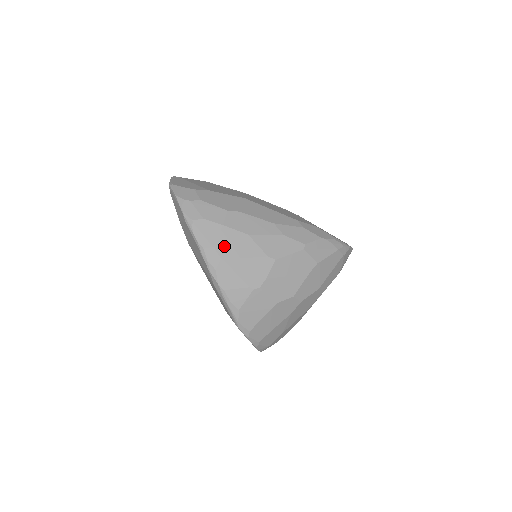
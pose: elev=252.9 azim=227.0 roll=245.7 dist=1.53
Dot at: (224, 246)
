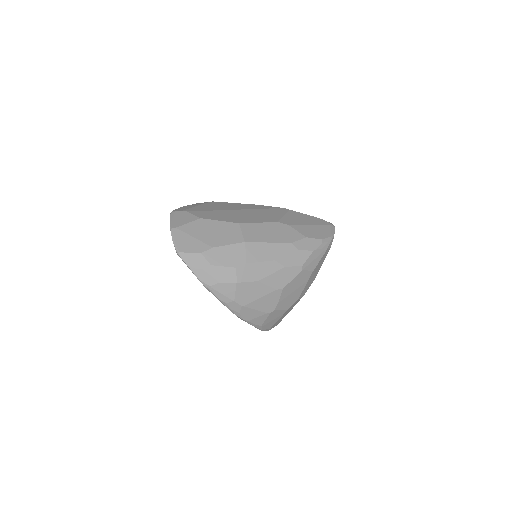
Dot at: (242, 297)
